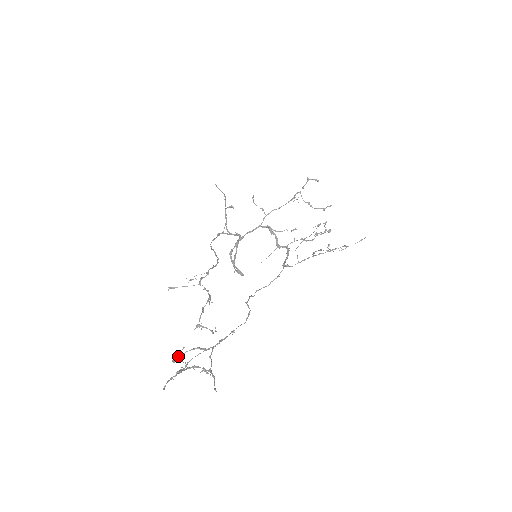
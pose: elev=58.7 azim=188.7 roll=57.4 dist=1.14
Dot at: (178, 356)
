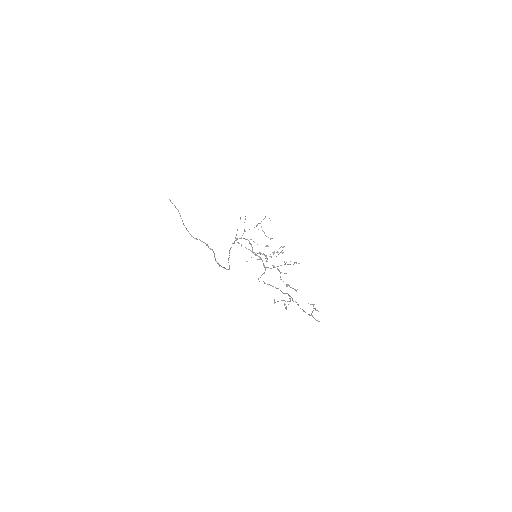
Dot at: occluded
